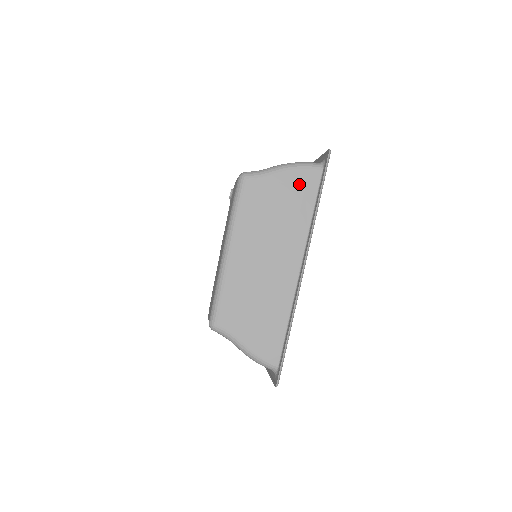
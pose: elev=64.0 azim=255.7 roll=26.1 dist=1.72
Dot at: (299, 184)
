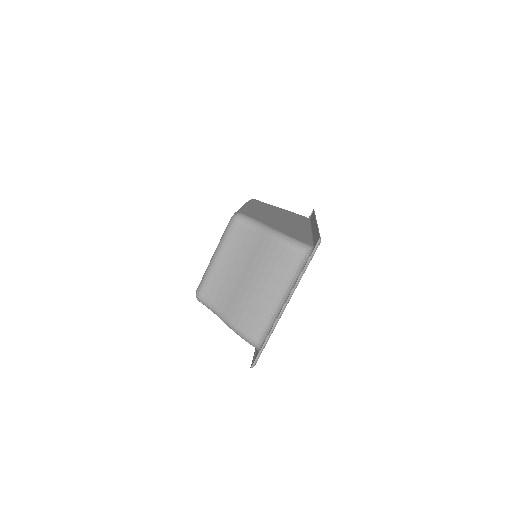
Dot at: (295, 214)
